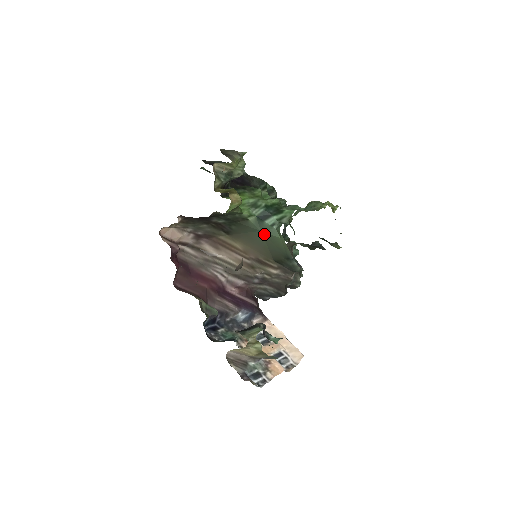
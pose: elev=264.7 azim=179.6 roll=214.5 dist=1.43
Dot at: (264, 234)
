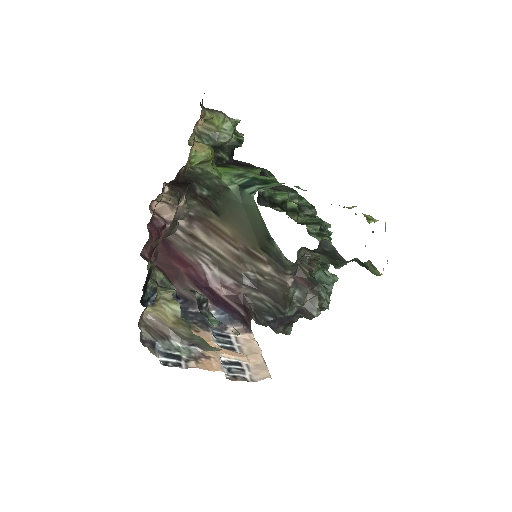
Dot at: (245, 207)
